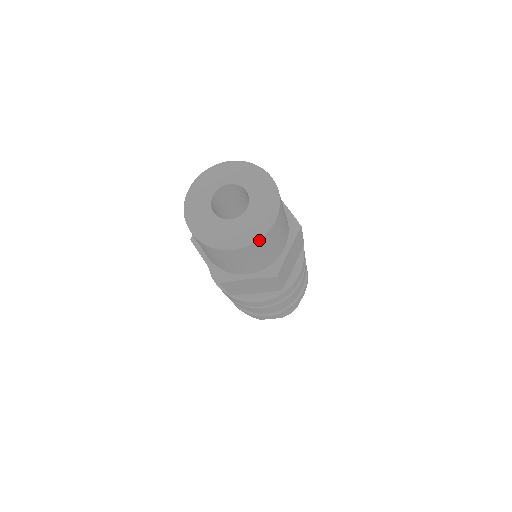
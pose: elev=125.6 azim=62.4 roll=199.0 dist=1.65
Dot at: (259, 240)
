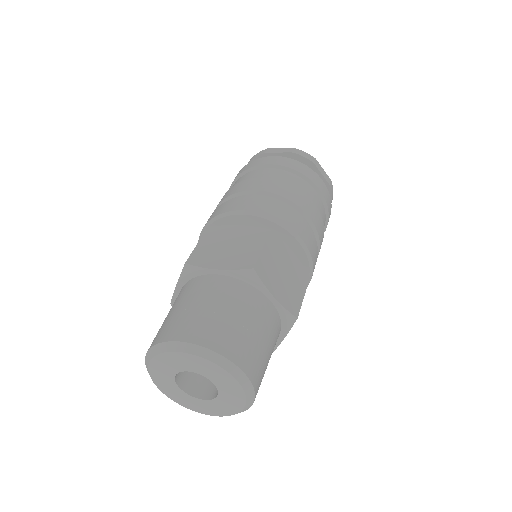
Dot at: occluded
